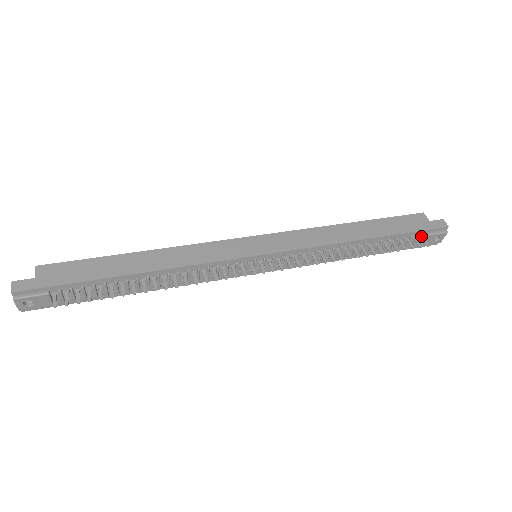
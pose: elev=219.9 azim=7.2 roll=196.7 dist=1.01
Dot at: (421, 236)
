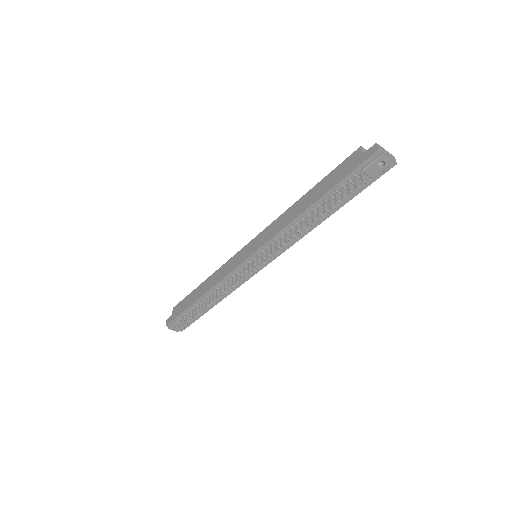
Dot at: (360, 174)
